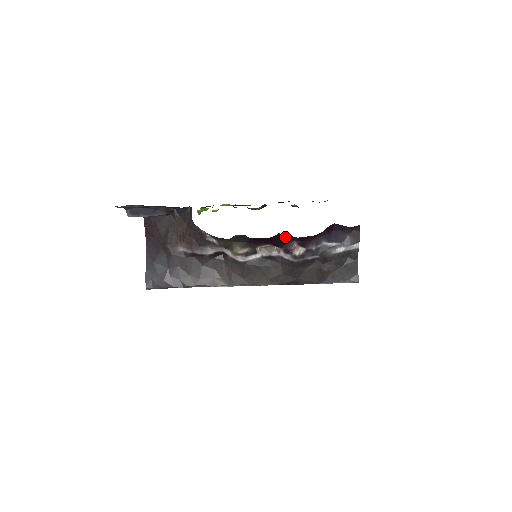
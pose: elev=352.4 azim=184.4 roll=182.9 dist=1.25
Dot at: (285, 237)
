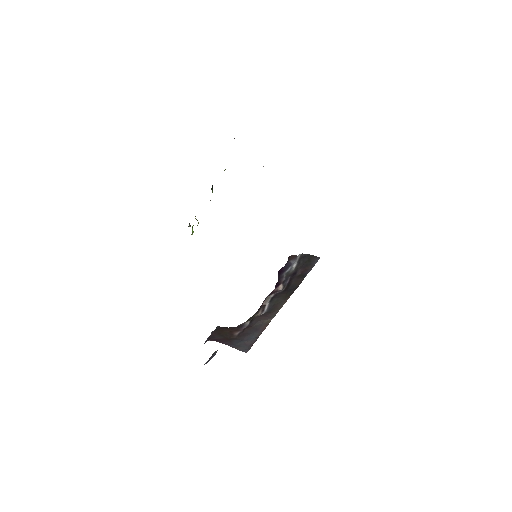
Dot at: occluded
